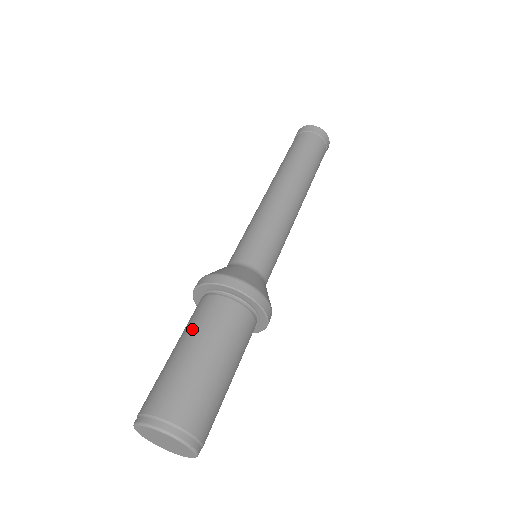
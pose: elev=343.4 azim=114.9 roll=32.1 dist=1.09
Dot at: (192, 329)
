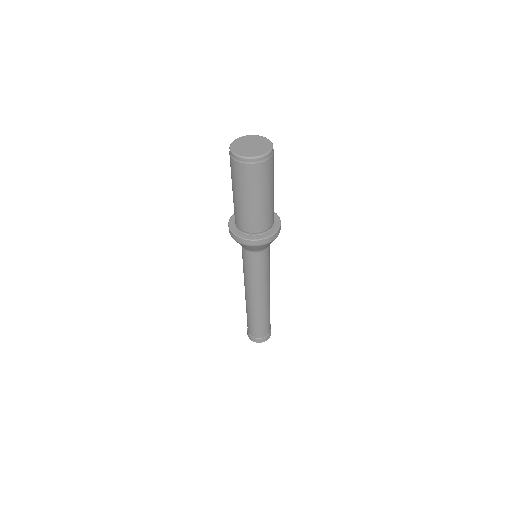
Dot at: occluded
